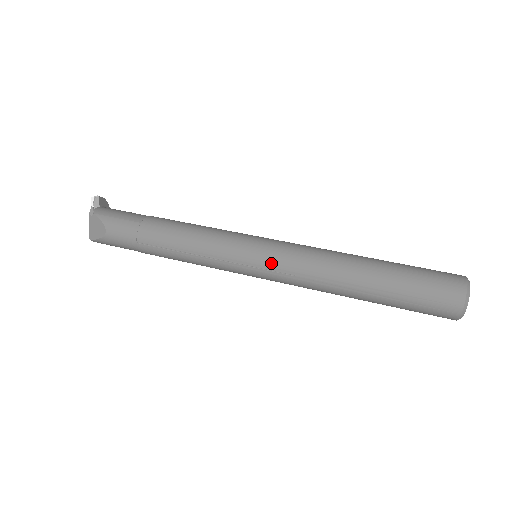
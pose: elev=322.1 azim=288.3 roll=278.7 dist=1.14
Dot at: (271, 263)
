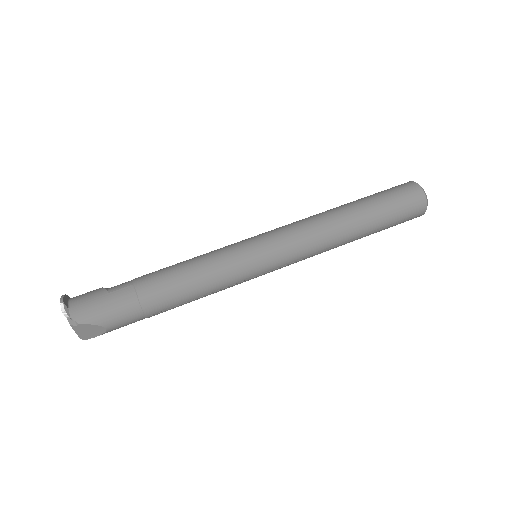
Dot at: (283, 262)
